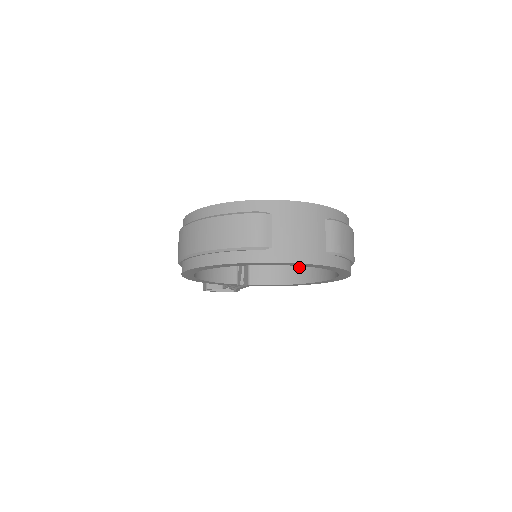
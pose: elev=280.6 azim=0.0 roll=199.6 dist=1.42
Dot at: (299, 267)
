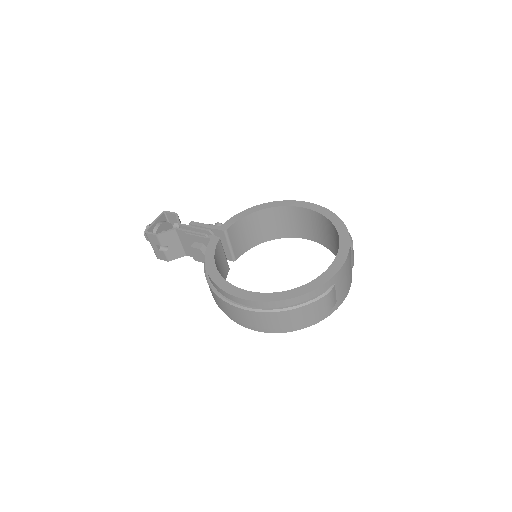
Dot at: (269, 230)
